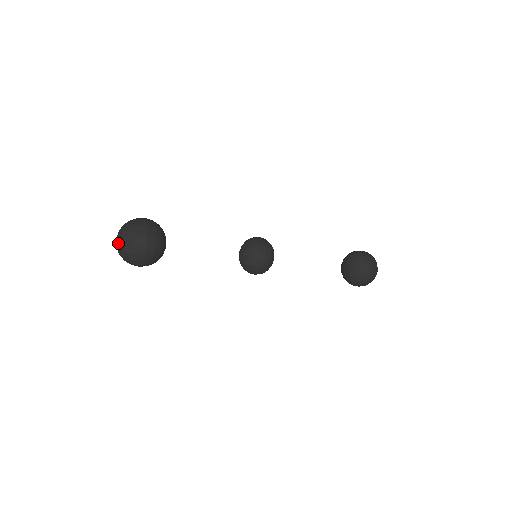
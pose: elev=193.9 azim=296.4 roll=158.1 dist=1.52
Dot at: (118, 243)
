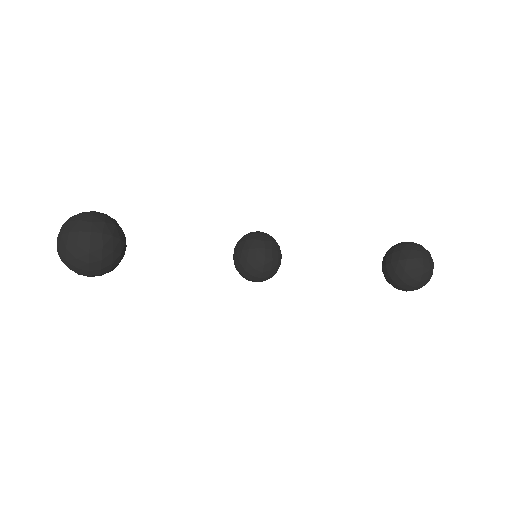
Dot at: (57, 242)
